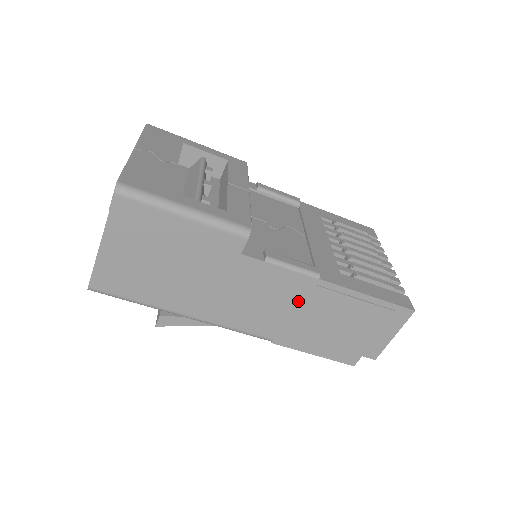
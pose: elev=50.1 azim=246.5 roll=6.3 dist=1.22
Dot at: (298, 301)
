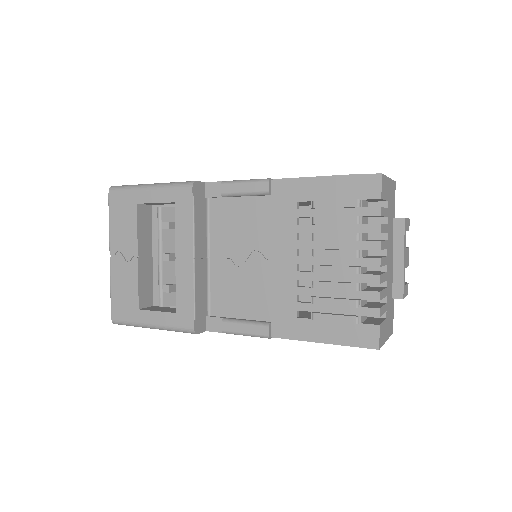
Dot at: occluded
